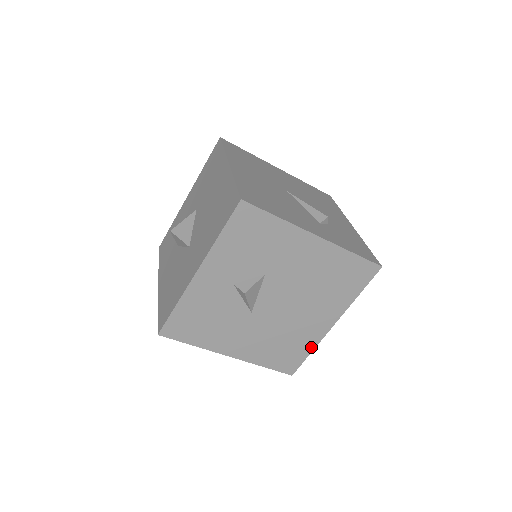
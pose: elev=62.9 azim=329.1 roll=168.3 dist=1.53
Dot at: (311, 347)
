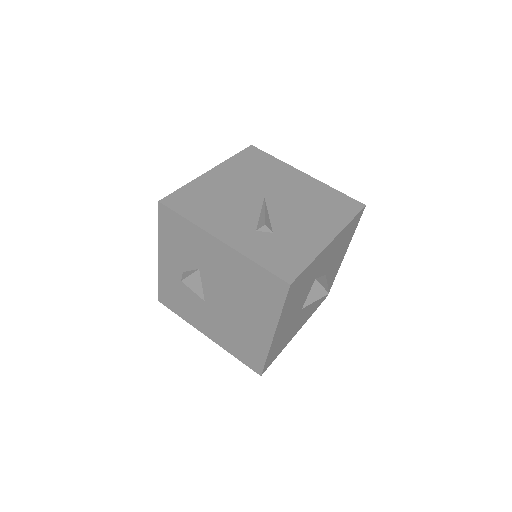
Dot at: (264, 352)
